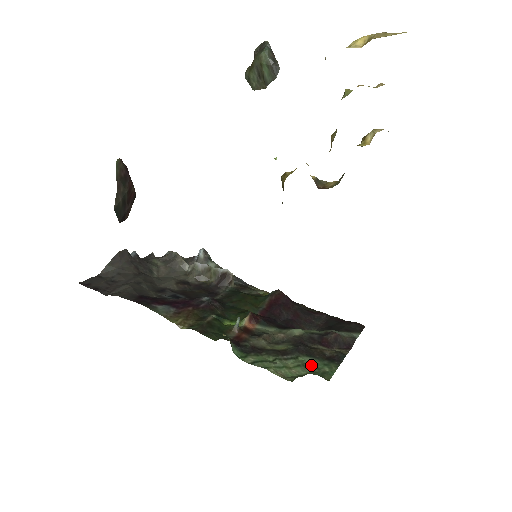
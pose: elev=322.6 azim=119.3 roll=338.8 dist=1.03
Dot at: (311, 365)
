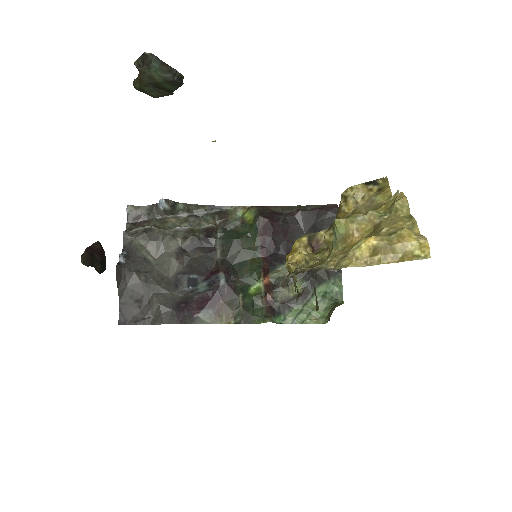
Dot at: (326, 293)
